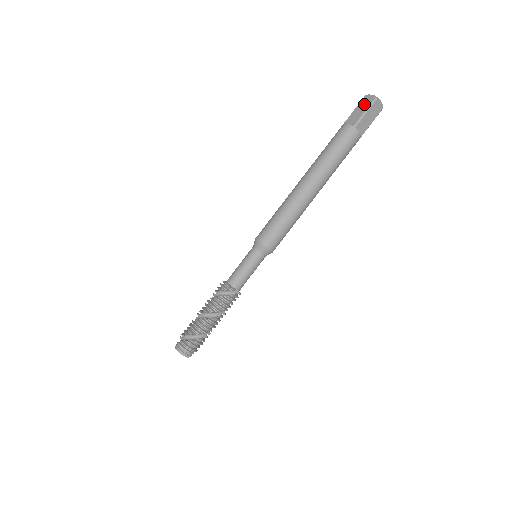
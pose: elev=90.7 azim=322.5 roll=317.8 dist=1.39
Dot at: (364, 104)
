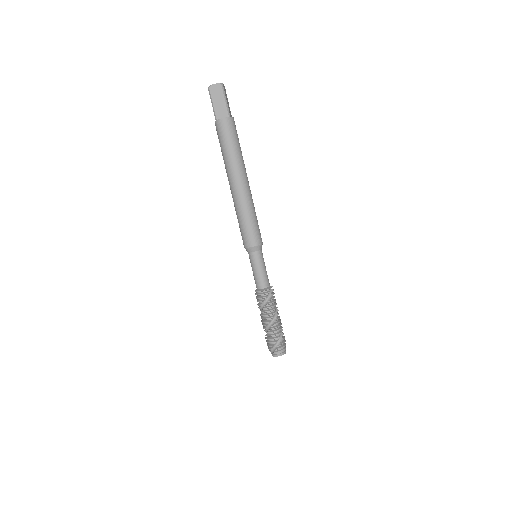
Dot at: (217, 95)
